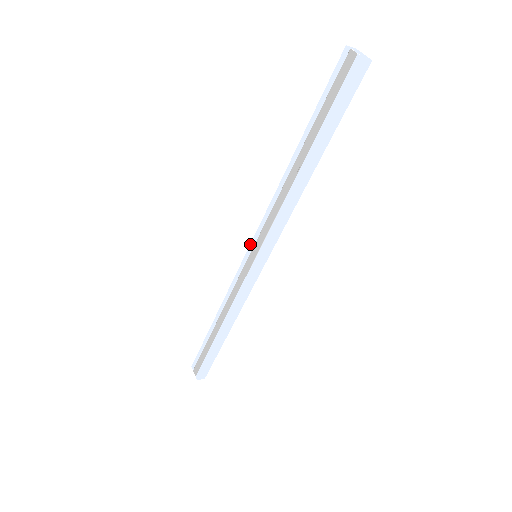
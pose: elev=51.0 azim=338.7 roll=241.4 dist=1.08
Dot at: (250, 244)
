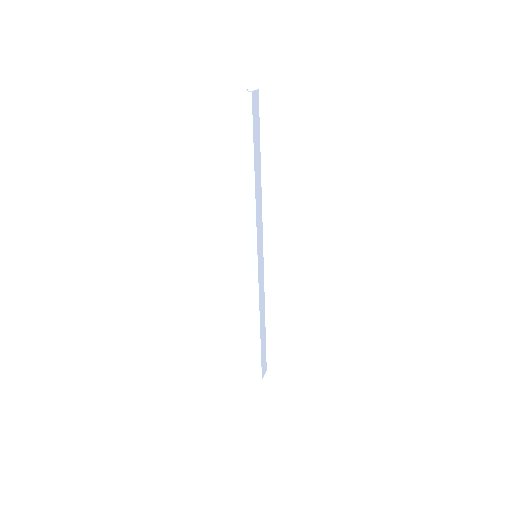
Dot at: occluded
